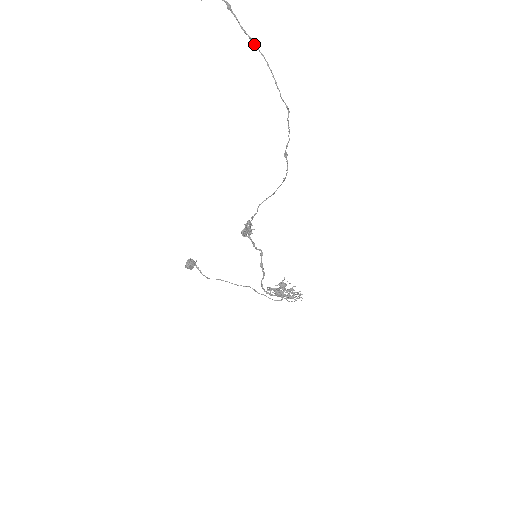
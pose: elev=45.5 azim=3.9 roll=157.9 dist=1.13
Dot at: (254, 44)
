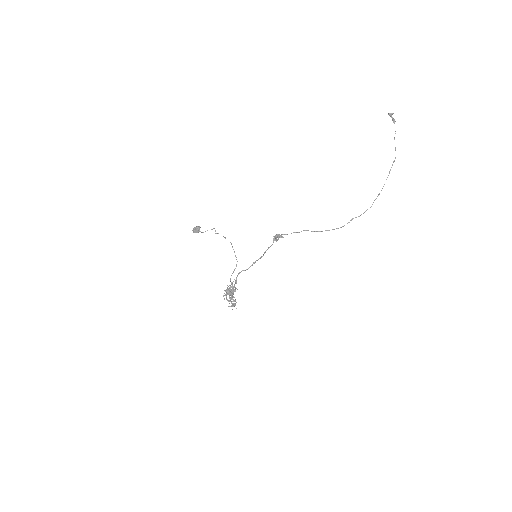
Dot at: occluded
